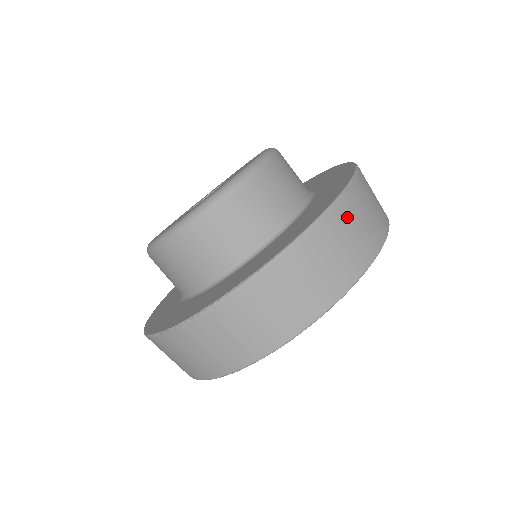
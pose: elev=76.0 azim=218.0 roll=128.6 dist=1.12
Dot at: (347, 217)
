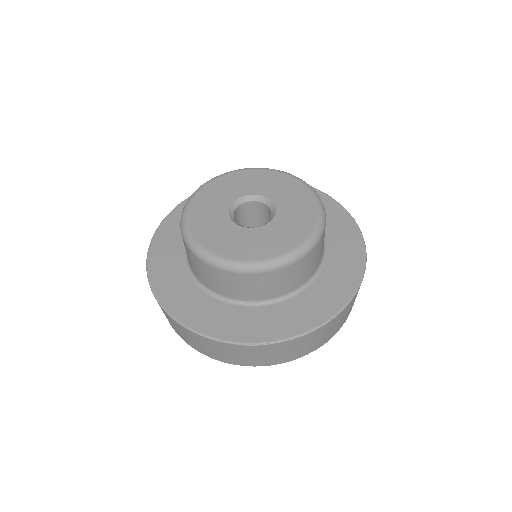
Dot at: occluded
